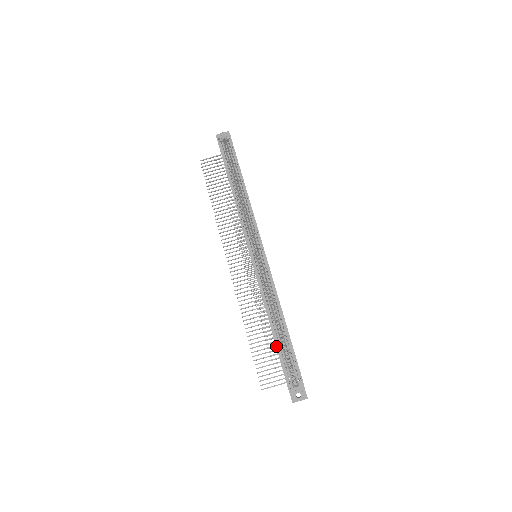
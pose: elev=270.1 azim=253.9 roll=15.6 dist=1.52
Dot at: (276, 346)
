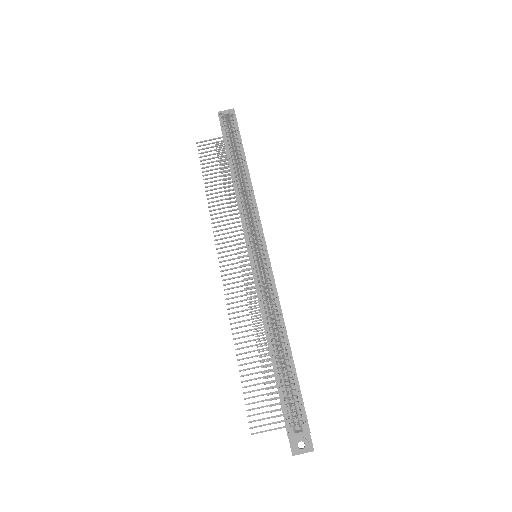
Dot at: (274, 373)
